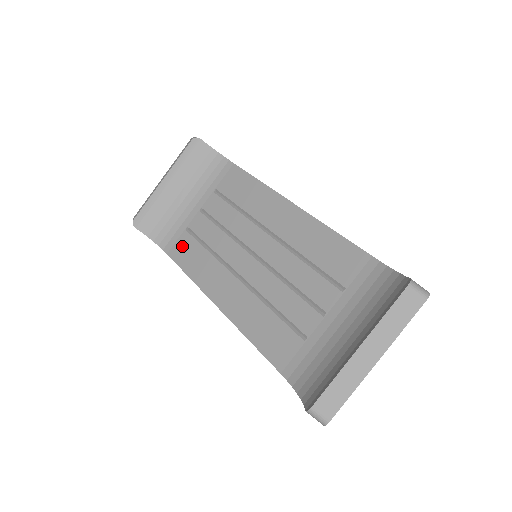
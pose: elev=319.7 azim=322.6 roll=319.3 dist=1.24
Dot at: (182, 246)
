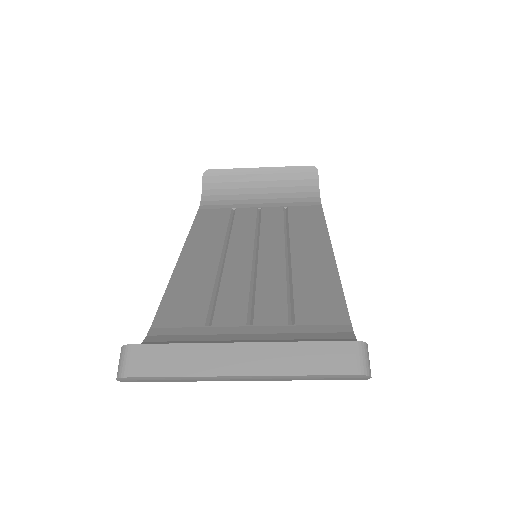
Dot at: (215, 213)
